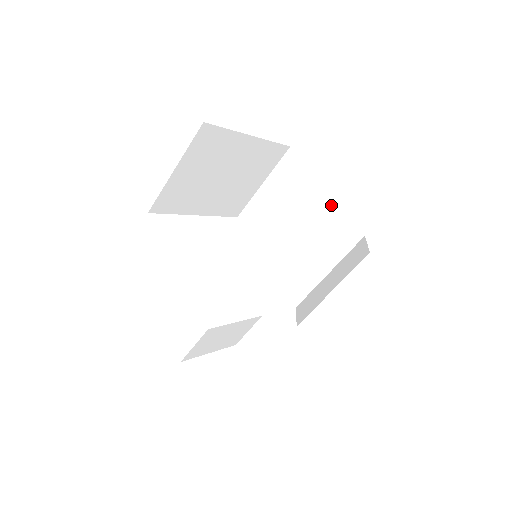
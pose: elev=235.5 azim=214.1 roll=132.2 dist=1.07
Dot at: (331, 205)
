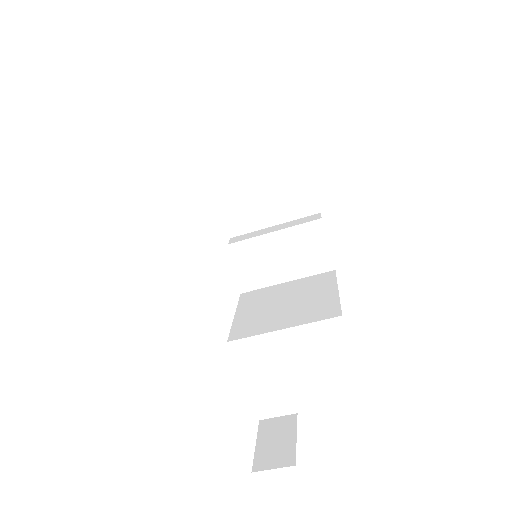
Dot at: (306, 196)
